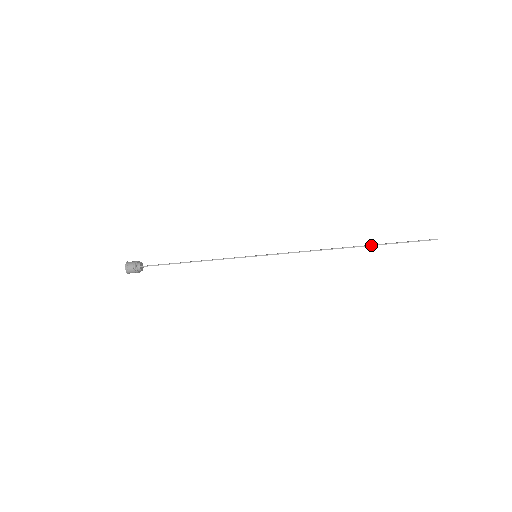
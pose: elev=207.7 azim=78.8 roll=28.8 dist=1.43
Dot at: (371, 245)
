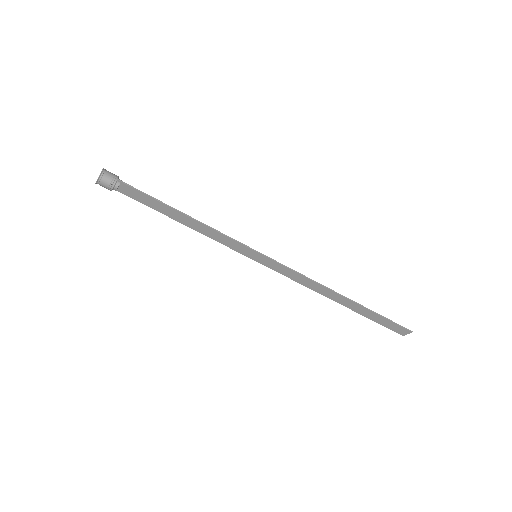
Dot at: occluded
